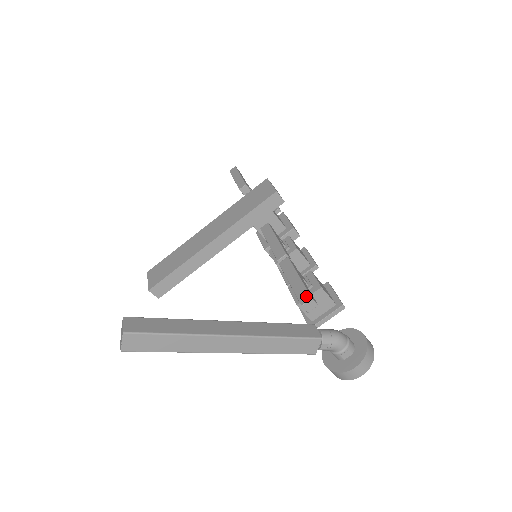
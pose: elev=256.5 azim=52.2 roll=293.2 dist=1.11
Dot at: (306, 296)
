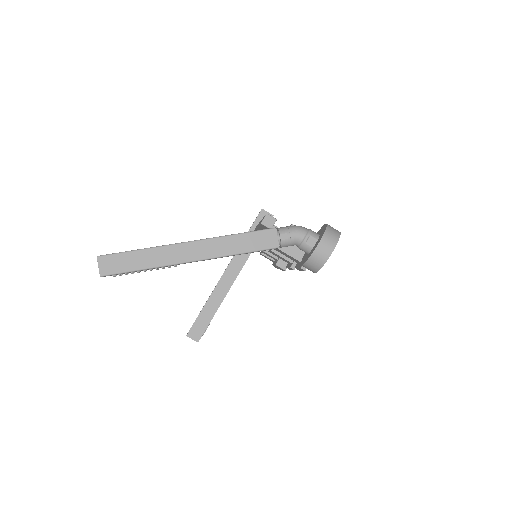
Dot at: (264, 217)
